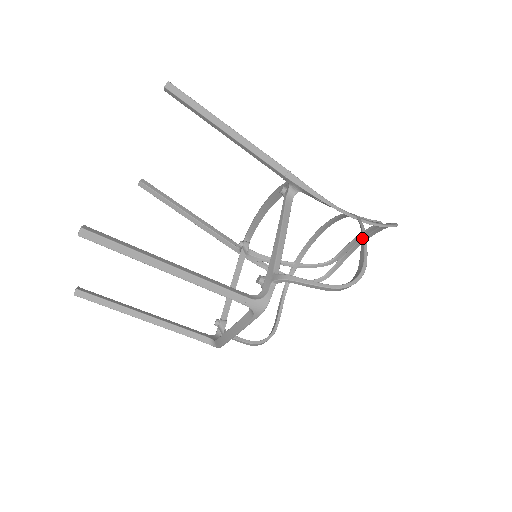
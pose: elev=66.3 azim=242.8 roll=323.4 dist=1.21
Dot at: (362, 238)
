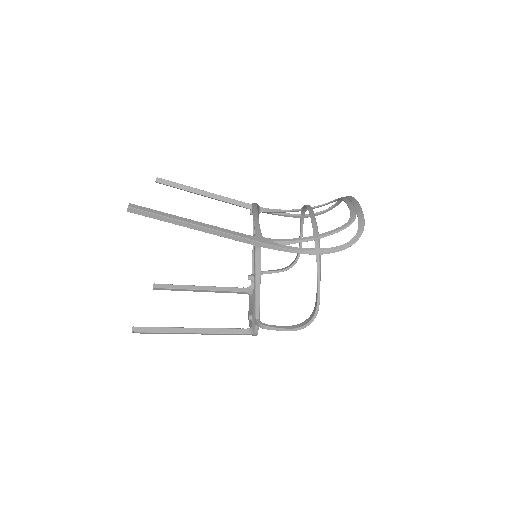
Dot at: (317, 281)
